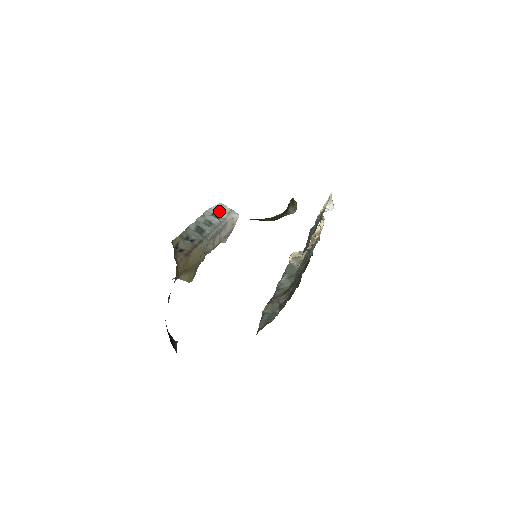
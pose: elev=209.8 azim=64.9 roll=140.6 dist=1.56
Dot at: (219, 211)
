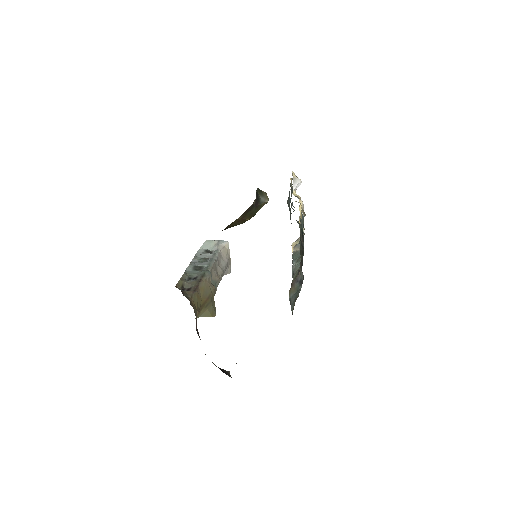
Dot at: (208, 247)
